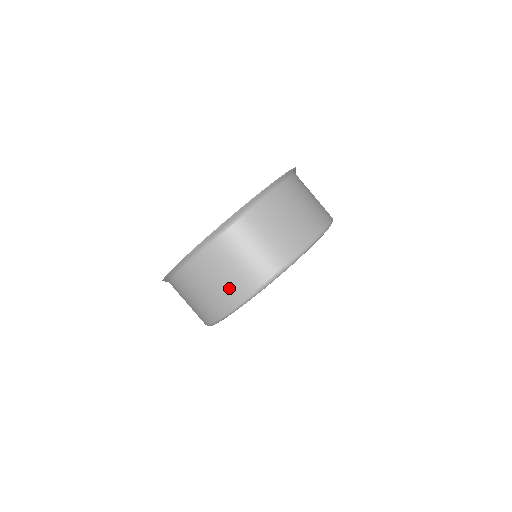
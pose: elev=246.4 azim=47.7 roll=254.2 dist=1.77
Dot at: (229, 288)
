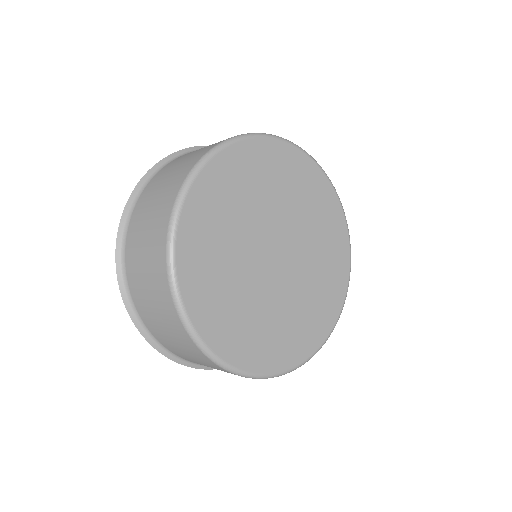
Dot at: (177, 174)
